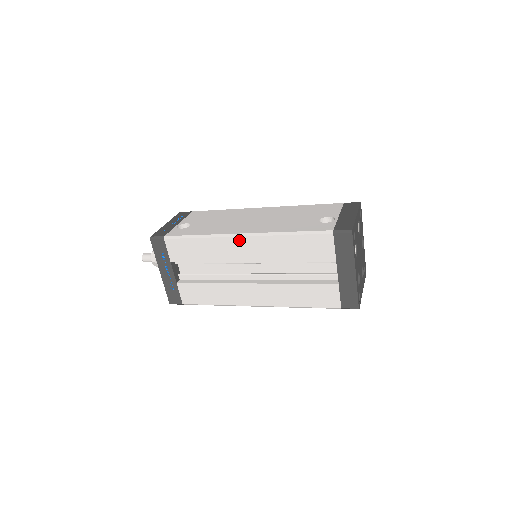
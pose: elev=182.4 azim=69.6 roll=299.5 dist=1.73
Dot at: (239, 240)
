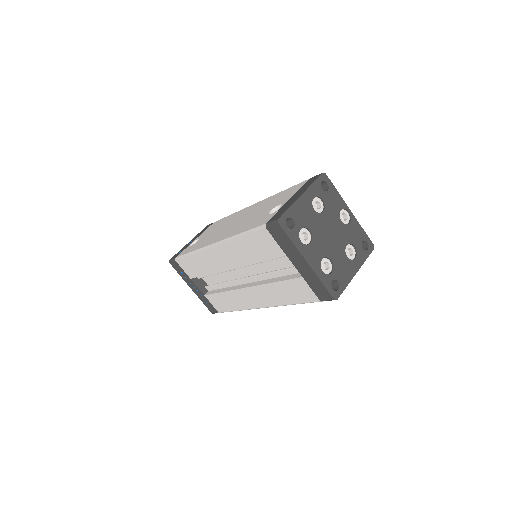
Dot at: (213, 250)
